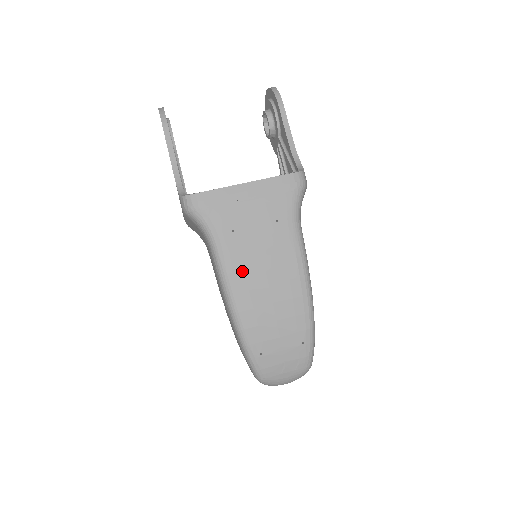
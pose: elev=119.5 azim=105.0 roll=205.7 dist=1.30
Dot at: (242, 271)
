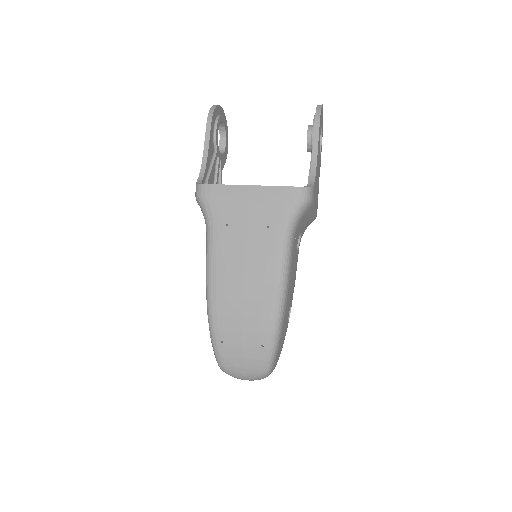
Dot at: (224, 263)
